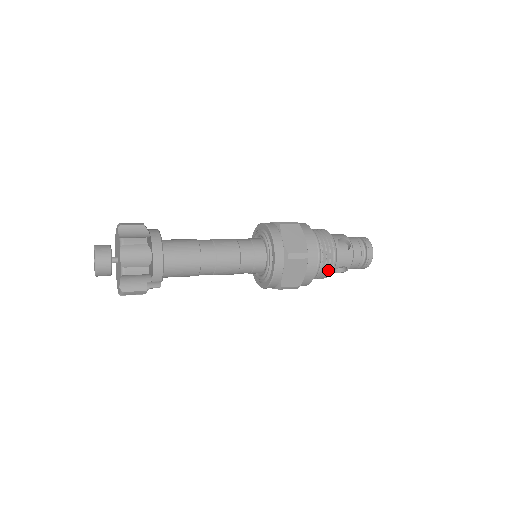
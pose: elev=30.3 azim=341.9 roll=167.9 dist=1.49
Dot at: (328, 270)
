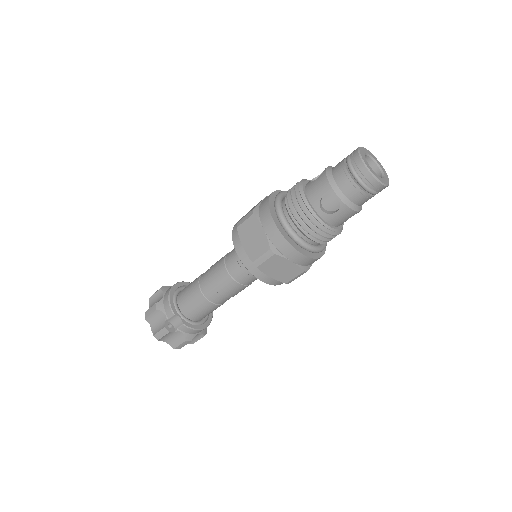
Dot at: (304, 213)
